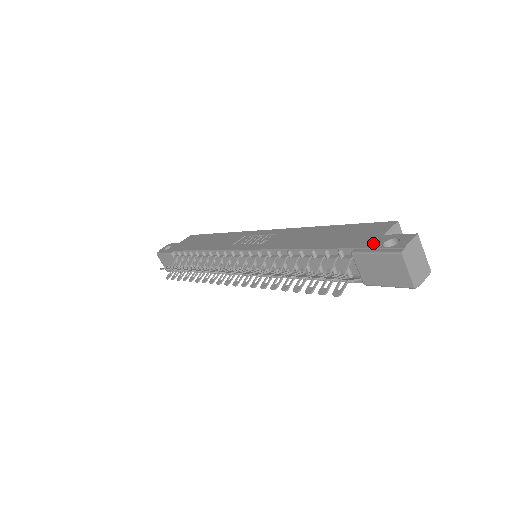
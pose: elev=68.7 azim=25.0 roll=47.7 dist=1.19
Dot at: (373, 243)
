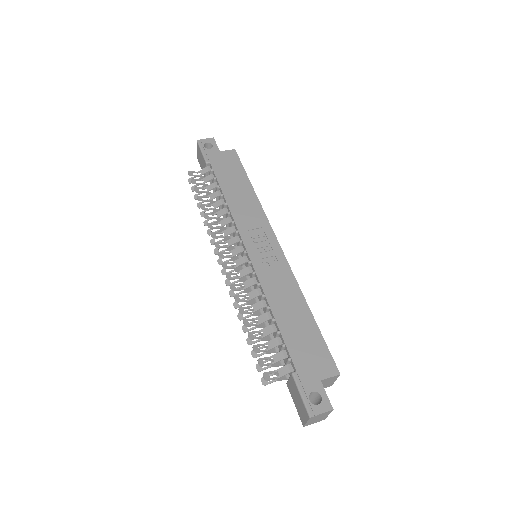
Dot at: (308, 383)
